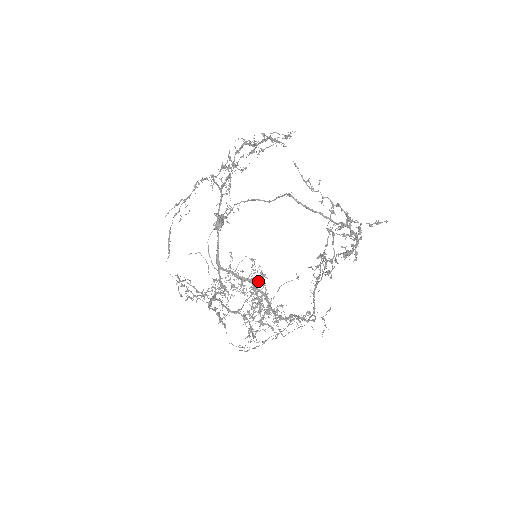
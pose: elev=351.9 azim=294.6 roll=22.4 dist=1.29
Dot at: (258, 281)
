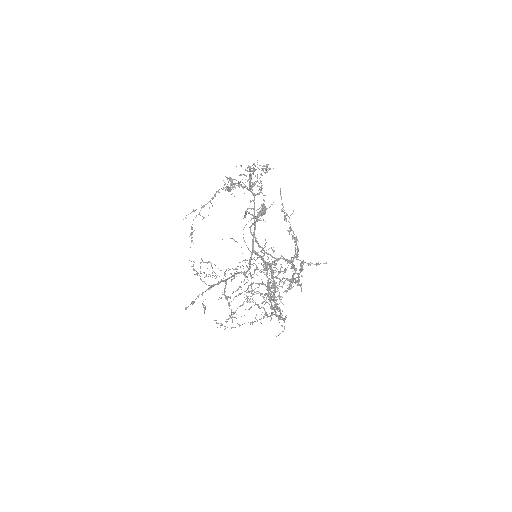
Dot at: occluded
